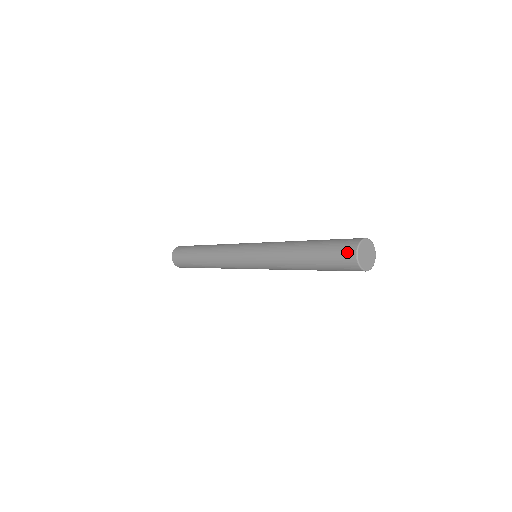
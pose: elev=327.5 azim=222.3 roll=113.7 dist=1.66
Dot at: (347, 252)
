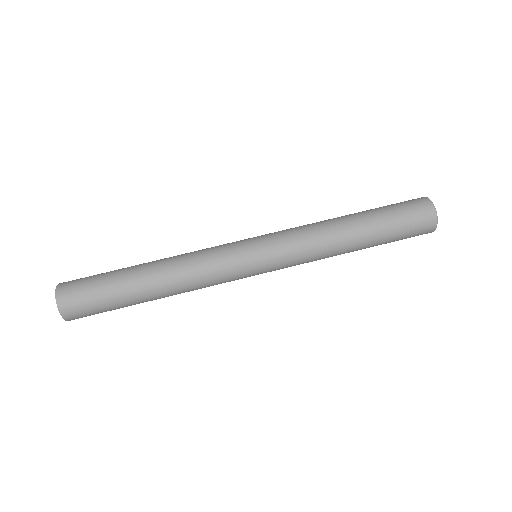
Dot at: (426, 228)
